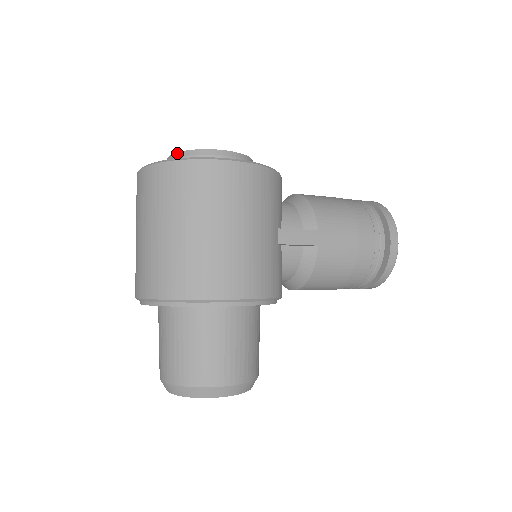
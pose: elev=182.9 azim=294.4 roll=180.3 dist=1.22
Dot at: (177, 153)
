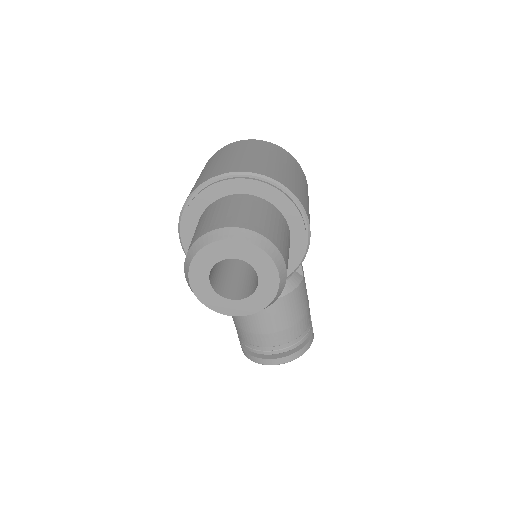
Dot at: occluded
